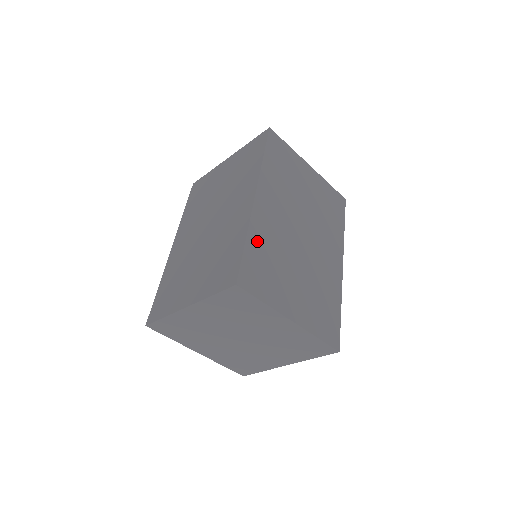
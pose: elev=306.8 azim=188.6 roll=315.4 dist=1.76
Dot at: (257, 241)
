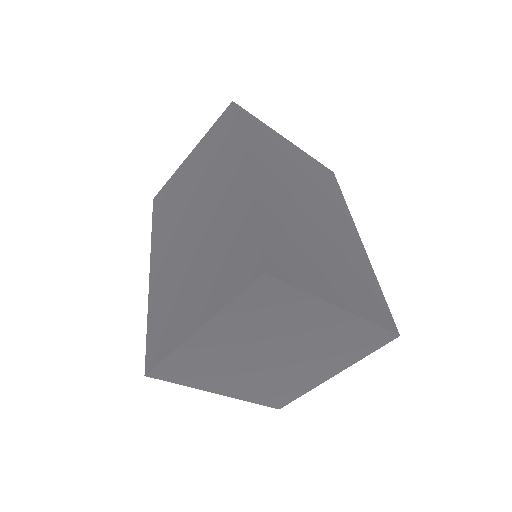
Dot at: (267, 219)
